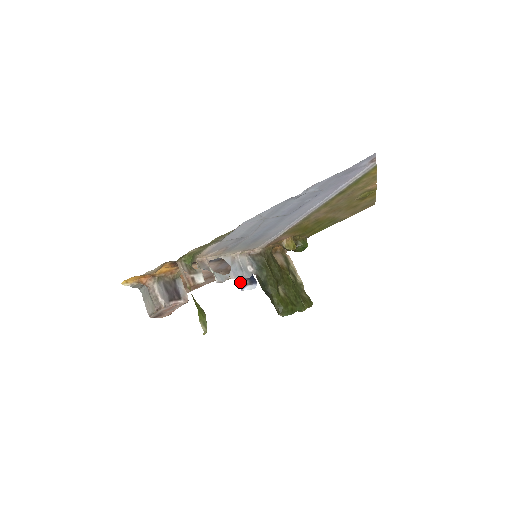
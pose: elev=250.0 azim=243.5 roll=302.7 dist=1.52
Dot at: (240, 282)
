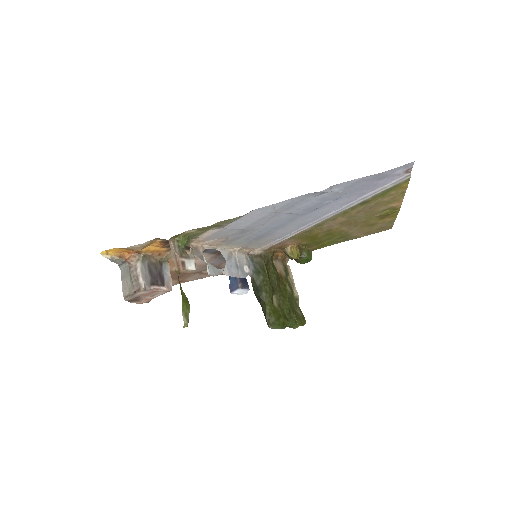
Dot at: (231, 284)
